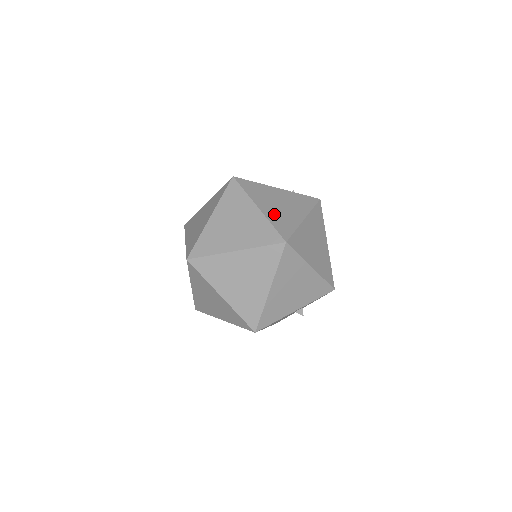
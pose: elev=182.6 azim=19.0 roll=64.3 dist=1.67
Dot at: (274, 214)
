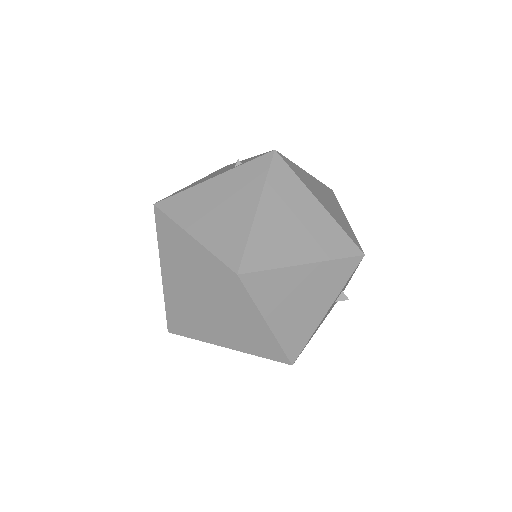
Dot at: (214, 233)
